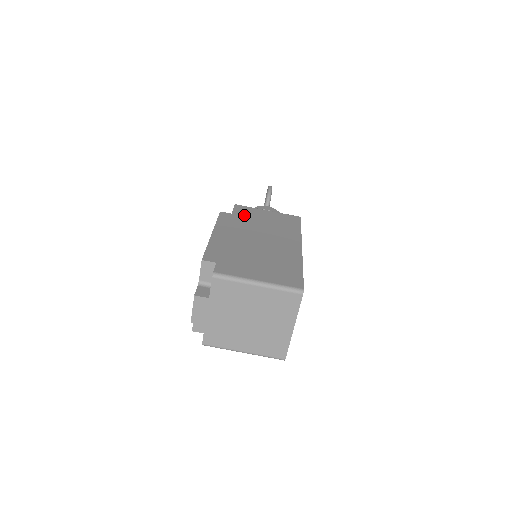
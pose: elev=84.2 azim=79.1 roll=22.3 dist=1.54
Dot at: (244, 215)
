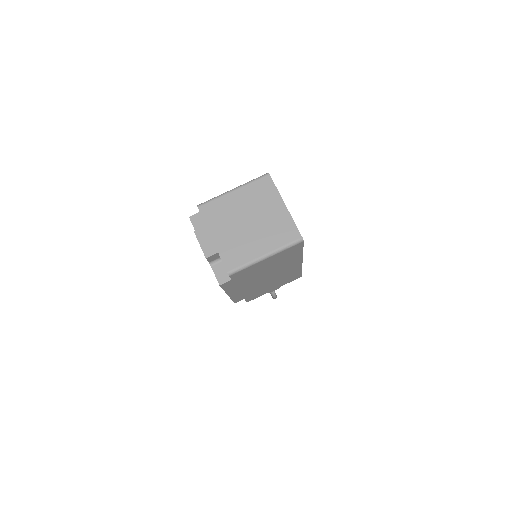
Dot at: occluded
